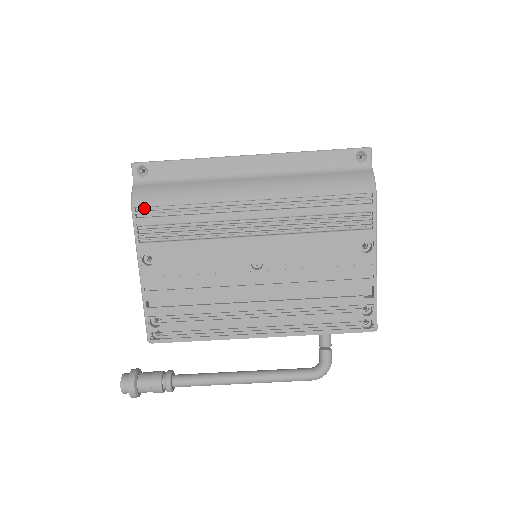
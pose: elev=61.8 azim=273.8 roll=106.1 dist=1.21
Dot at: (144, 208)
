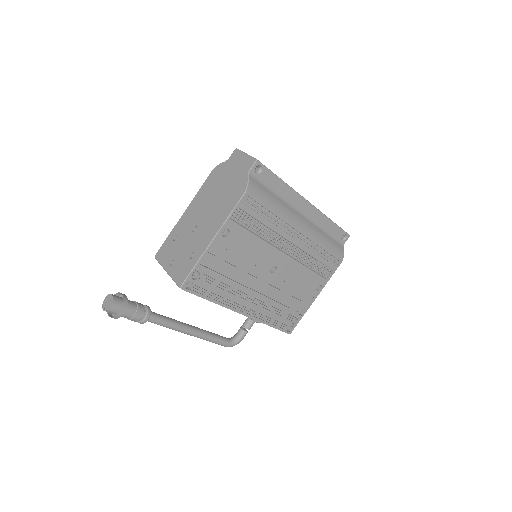
Dot at: (247, 197)
